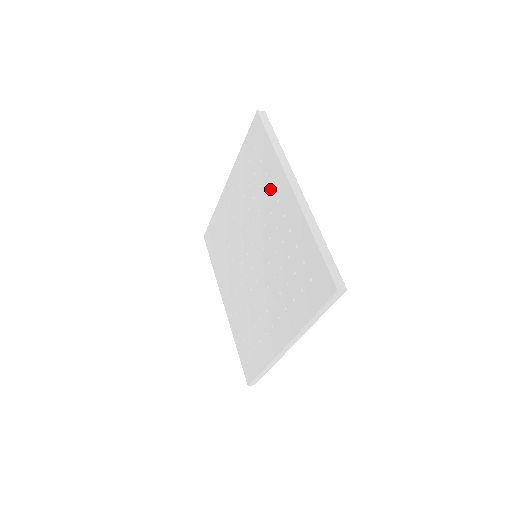
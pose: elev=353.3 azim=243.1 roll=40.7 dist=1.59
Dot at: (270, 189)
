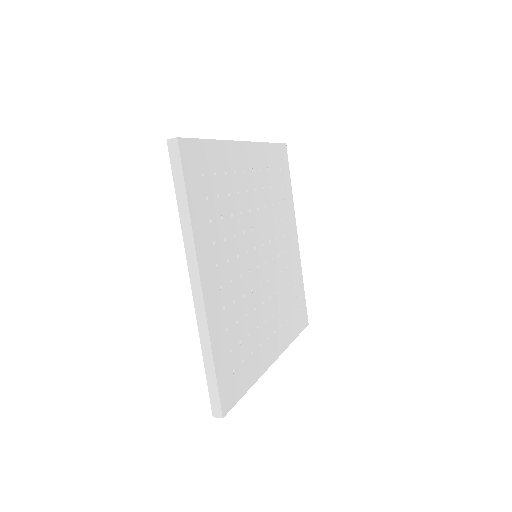
Dot at: occluded
